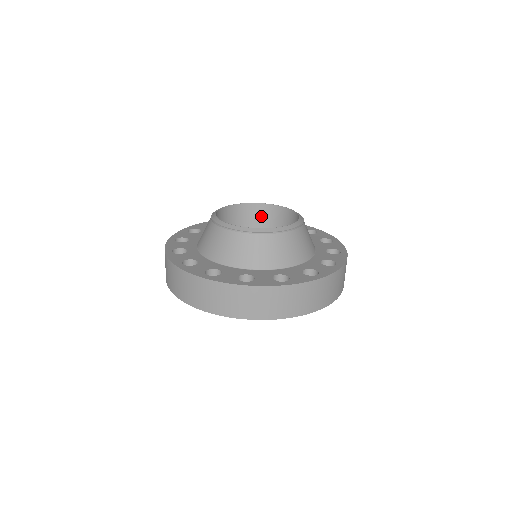
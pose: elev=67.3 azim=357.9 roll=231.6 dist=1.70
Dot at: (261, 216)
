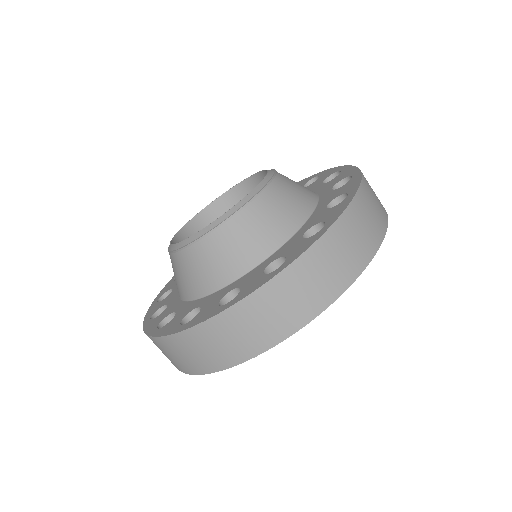
Dot at: occluded
